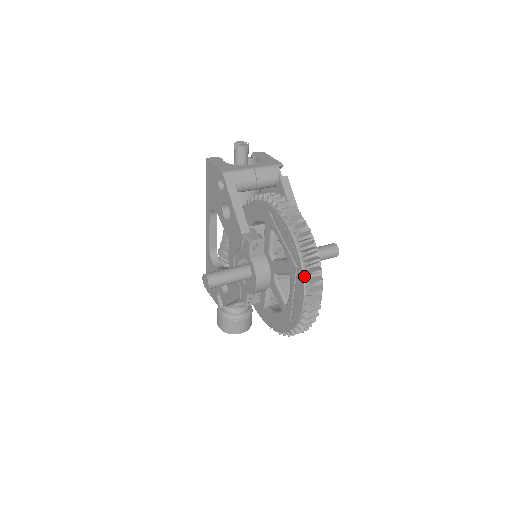
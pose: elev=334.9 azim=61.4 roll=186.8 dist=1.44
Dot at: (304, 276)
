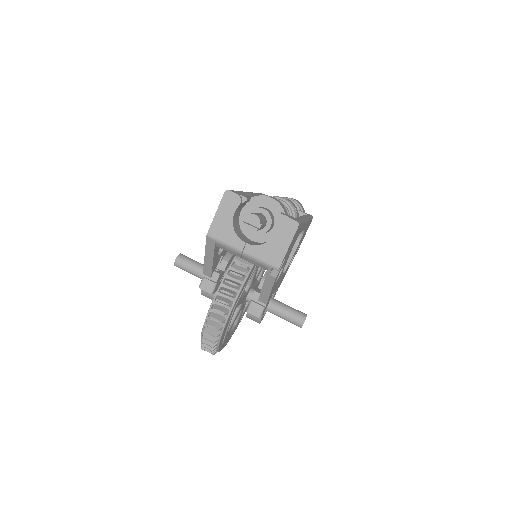
Dot at: occluded
